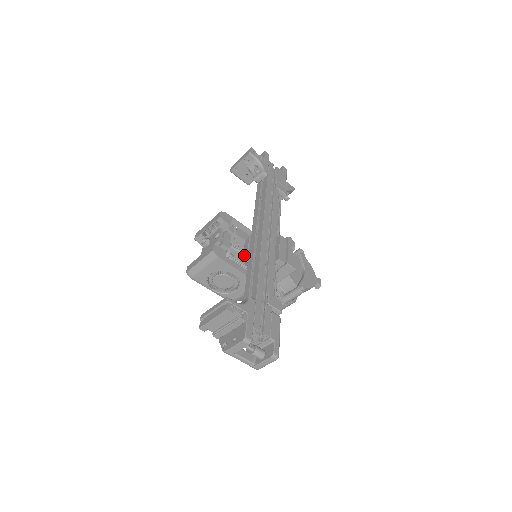
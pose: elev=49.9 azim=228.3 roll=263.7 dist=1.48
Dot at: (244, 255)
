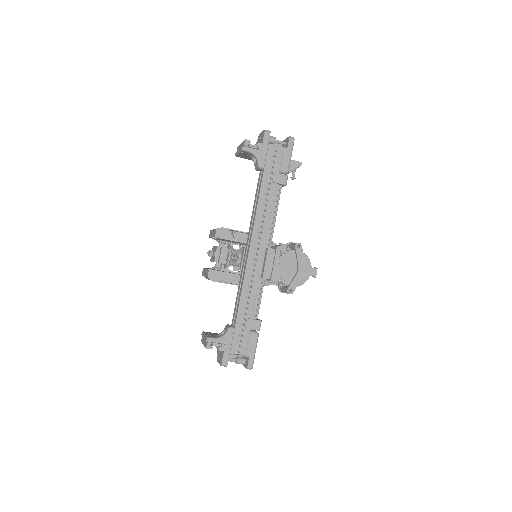
Dot at: (240, 266)
